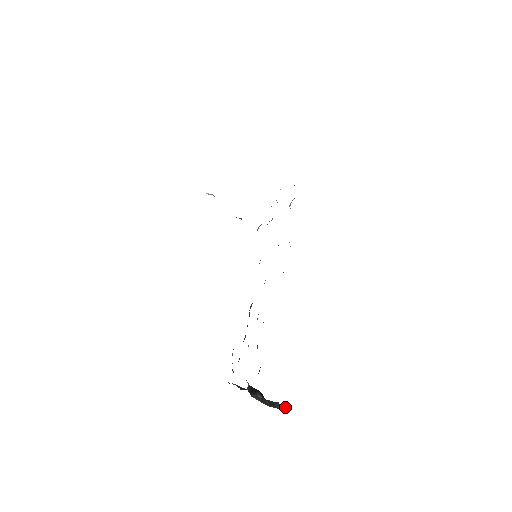
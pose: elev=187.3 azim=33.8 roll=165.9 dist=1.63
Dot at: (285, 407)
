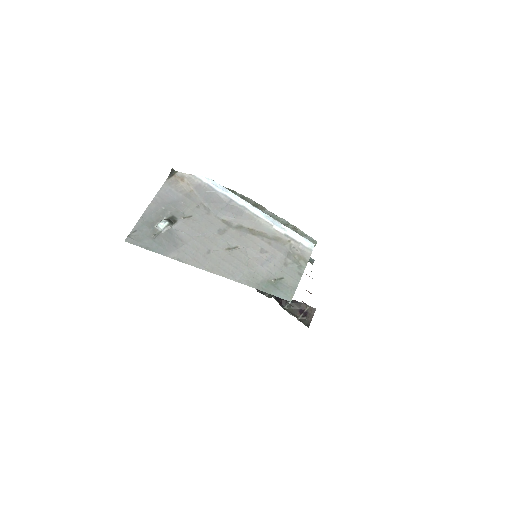
Dot at: (313, 308)
